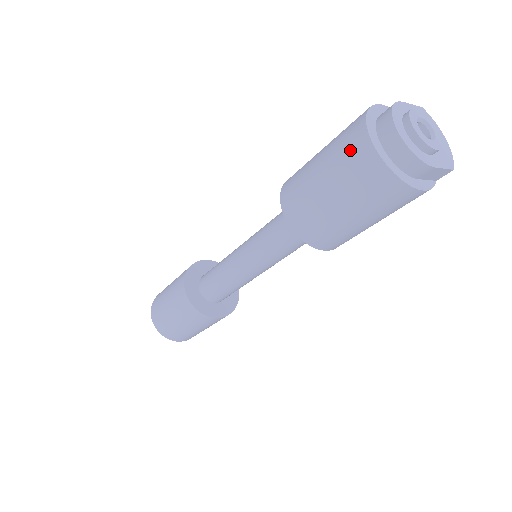
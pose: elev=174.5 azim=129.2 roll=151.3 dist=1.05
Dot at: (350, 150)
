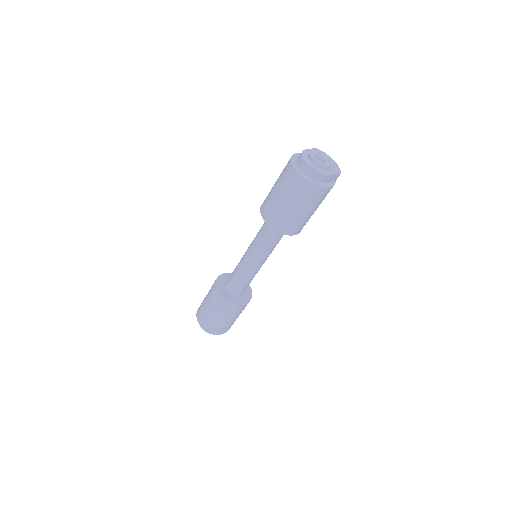
Dot at: (289, 179)
